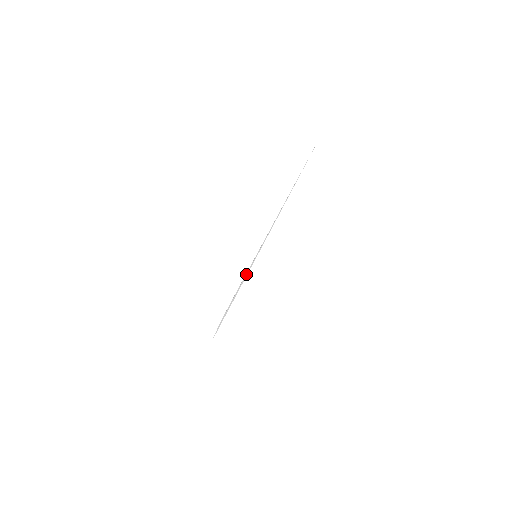
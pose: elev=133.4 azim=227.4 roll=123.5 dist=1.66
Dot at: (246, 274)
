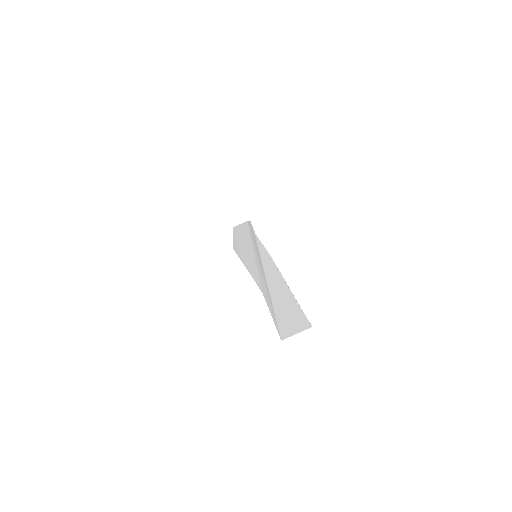
Dot at: (255, 244)
